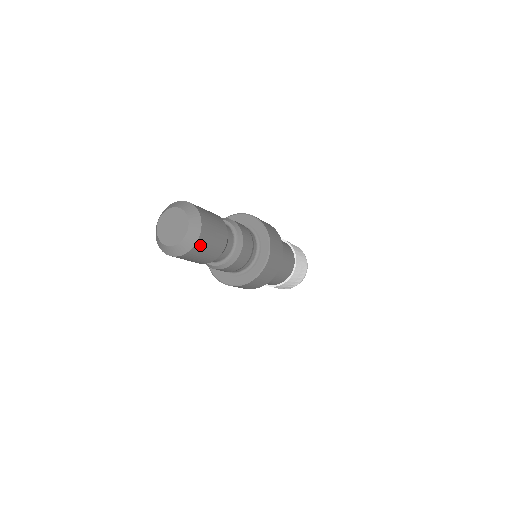
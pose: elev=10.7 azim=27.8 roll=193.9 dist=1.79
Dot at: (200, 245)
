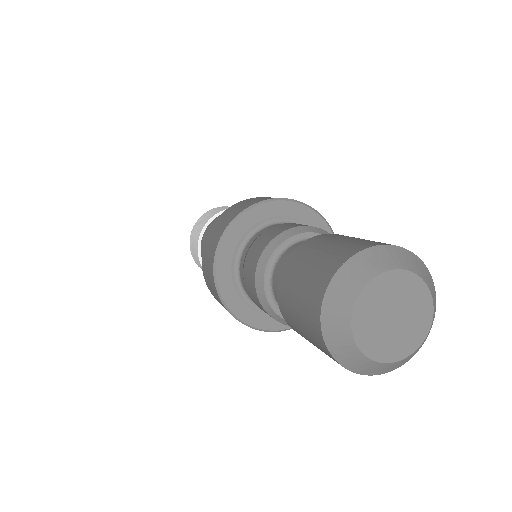
Dot at: occluded
